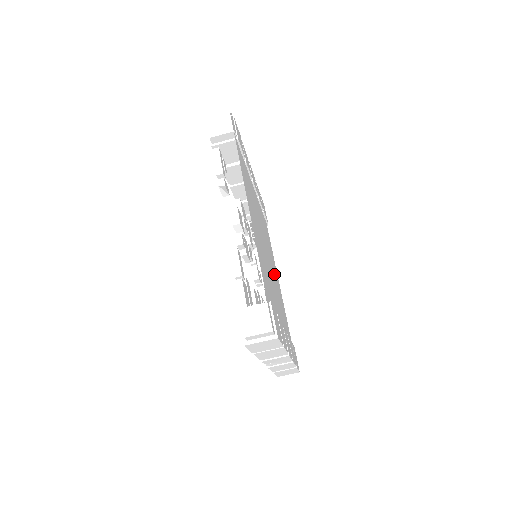
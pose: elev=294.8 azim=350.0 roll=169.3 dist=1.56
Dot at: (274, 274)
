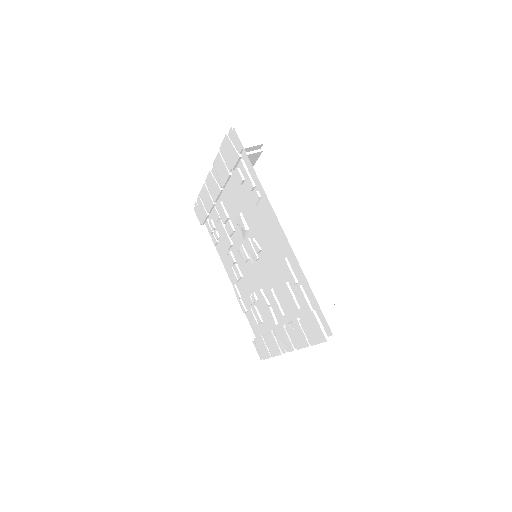
Dot at: occluded
